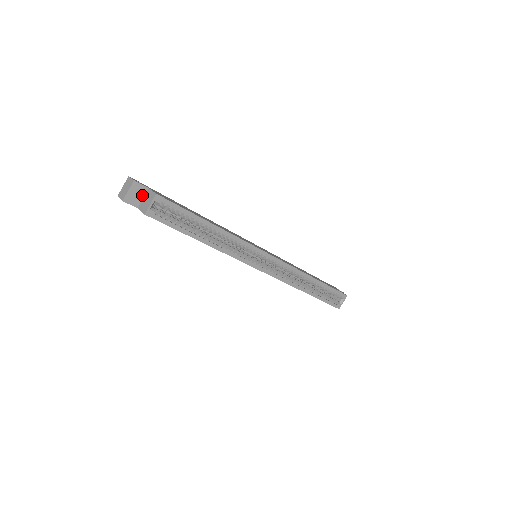
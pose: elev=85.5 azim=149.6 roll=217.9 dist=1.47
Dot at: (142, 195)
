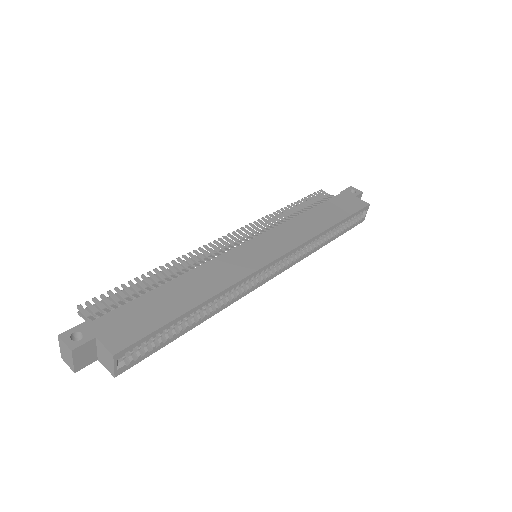
Dot at: (93, 348)
